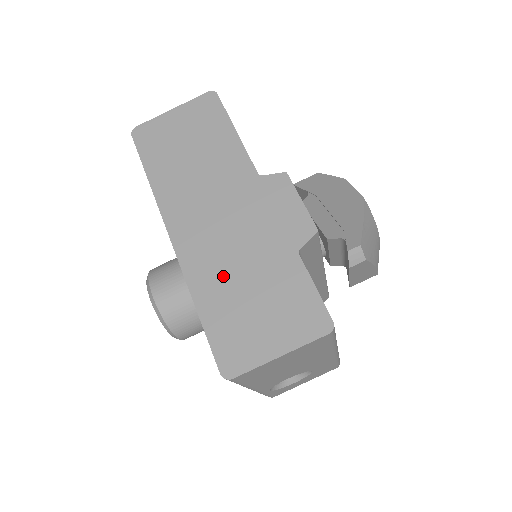
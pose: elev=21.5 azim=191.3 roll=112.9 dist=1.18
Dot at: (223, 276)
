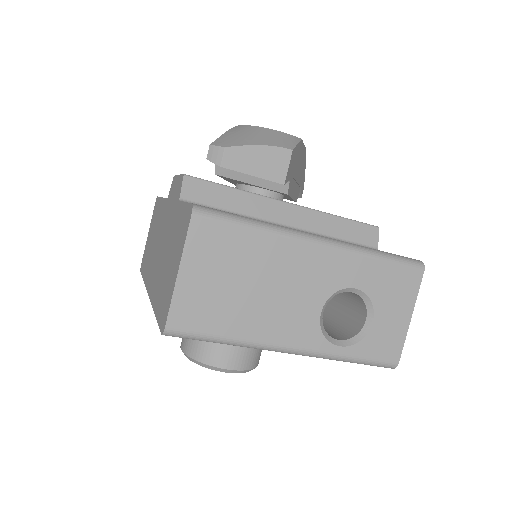
Dot at: (160, 274)
